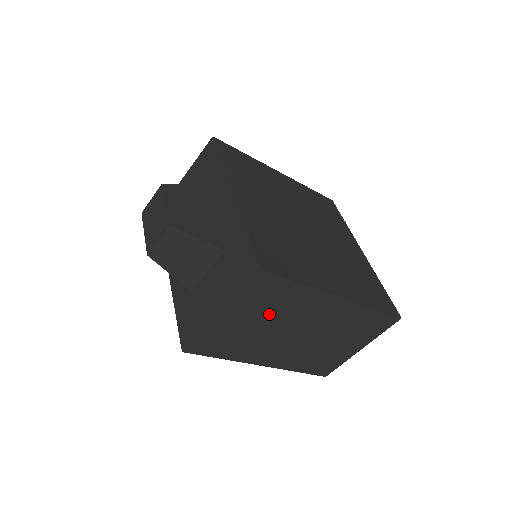
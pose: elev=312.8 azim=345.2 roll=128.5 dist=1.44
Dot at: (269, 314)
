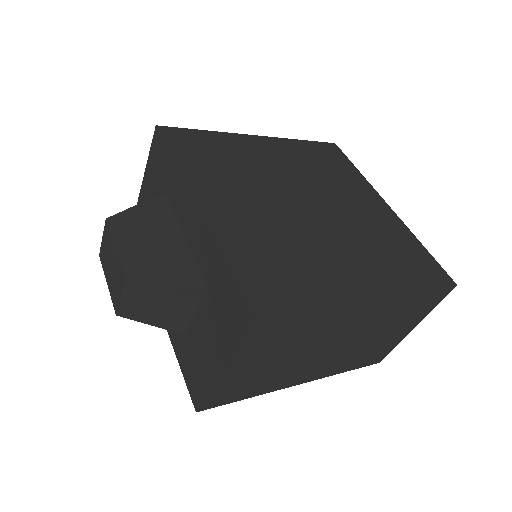
Dot at: (285, 347)
